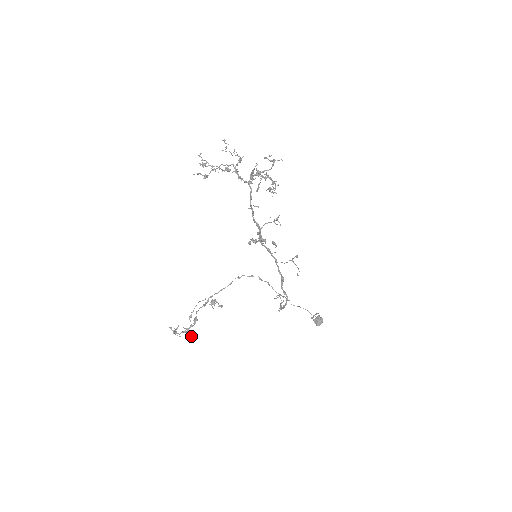
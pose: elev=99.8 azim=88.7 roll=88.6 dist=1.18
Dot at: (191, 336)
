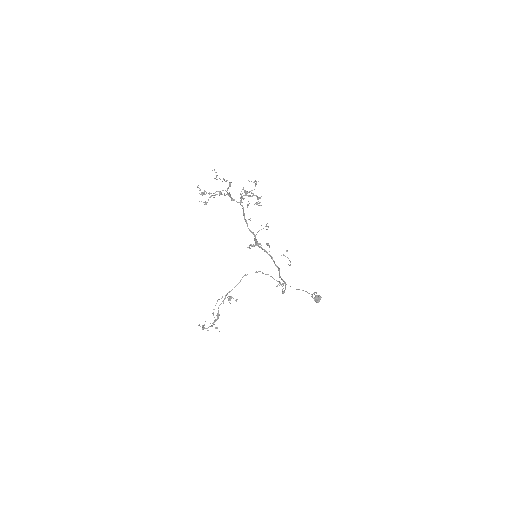
Dot at: (217, 328)
